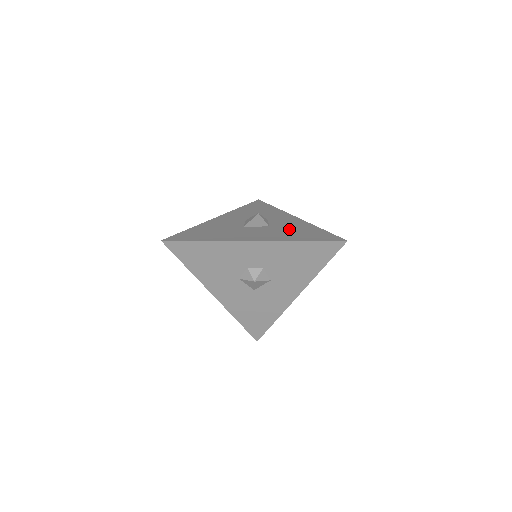
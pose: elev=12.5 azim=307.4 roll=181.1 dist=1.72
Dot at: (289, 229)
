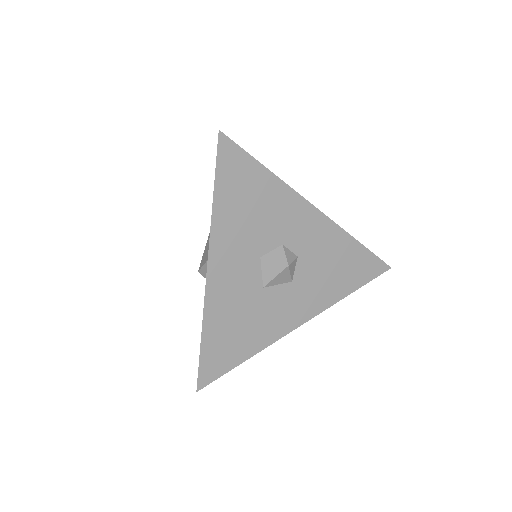
Dot at: occluded
